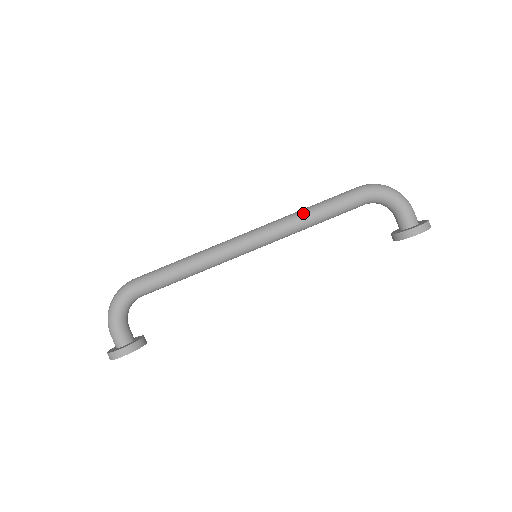
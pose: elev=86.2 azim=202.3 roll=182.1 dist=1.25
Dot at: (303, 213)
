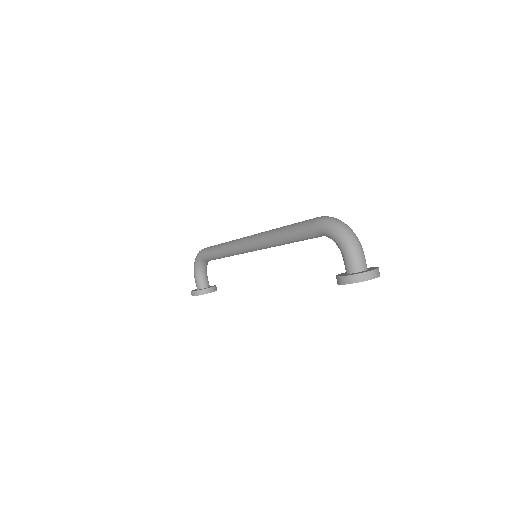
Dot at: (276, 231)
